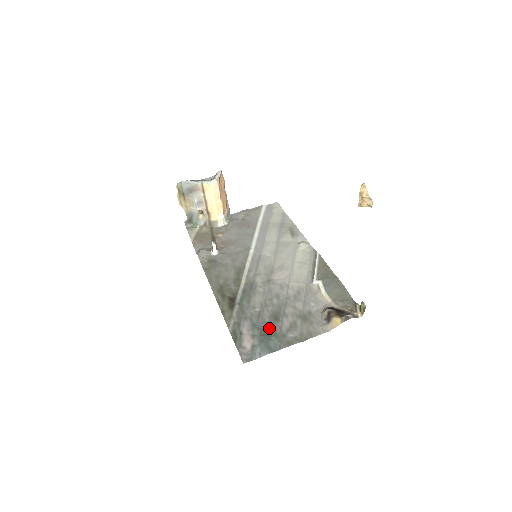
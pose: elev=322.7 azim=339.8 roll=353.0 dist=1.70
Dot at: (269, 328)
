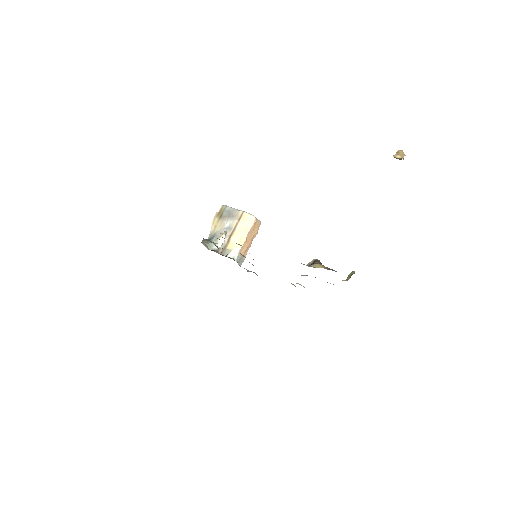
Dot at: occluded
